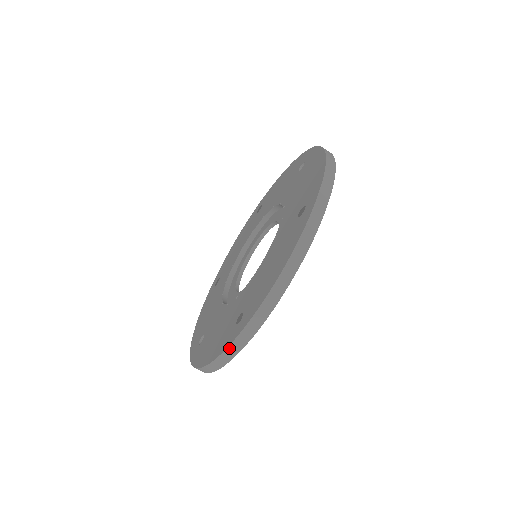
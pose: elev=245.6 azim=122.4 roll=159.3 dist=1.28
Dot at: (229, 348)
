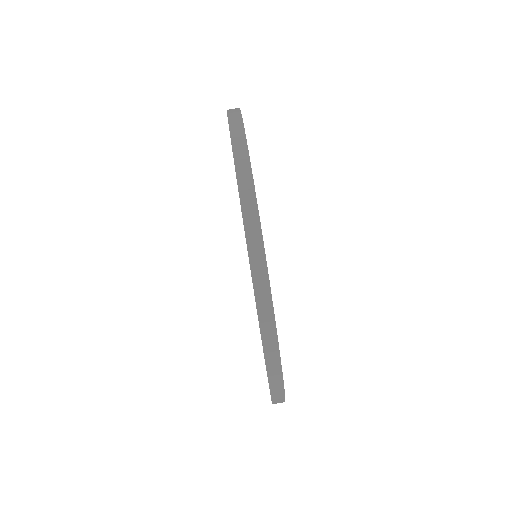
Dot at: (238, 175)
